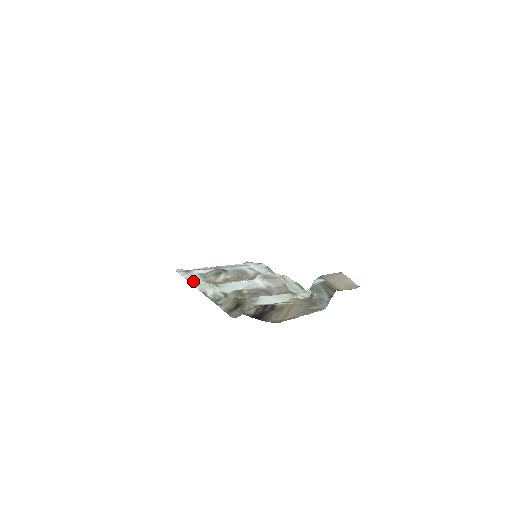
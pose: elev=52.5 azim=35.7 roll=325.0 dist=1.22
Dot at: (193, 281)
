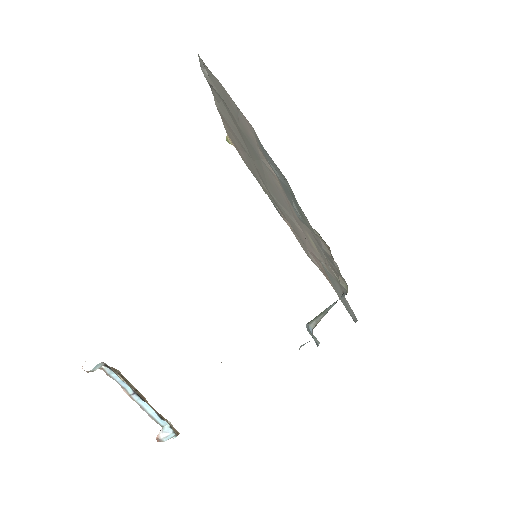
Dot at: occluded
